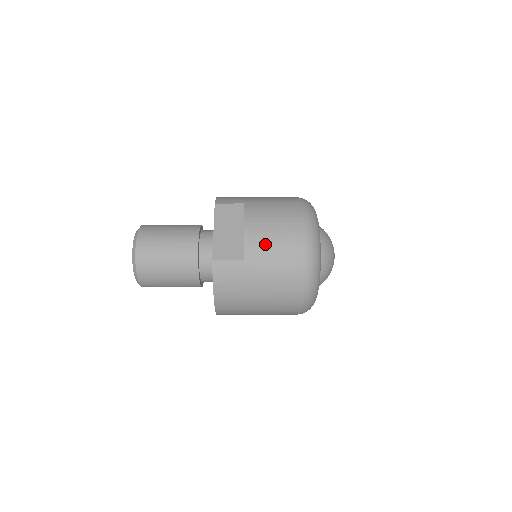
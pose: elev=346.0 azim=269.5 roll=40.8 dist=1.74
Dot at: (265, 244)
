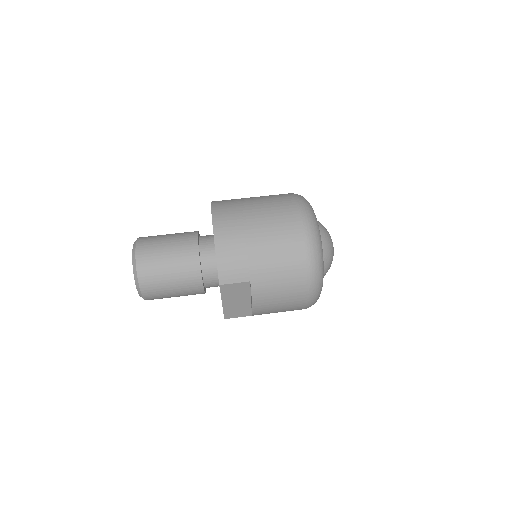
Dot at: (272, 311)
